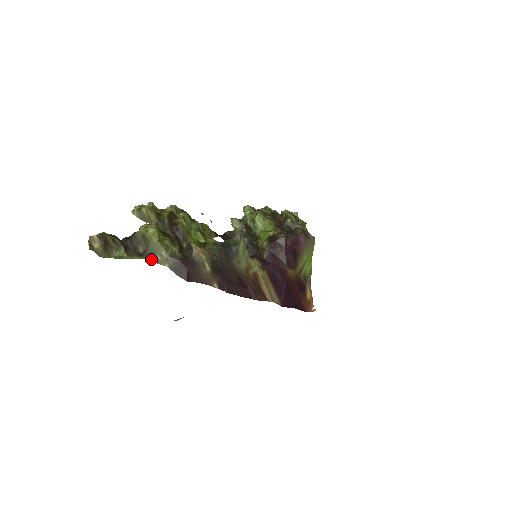
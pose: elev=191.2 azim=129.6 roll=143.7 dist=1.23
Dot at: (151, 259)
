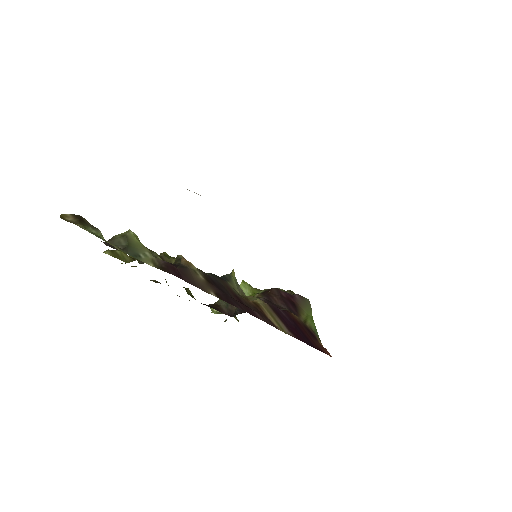
Dot at: (133, 255)
